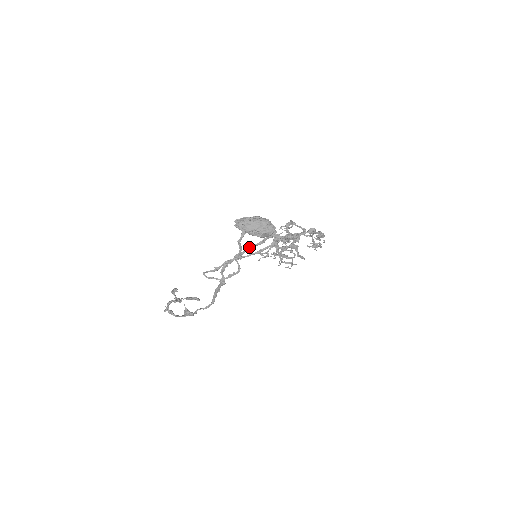
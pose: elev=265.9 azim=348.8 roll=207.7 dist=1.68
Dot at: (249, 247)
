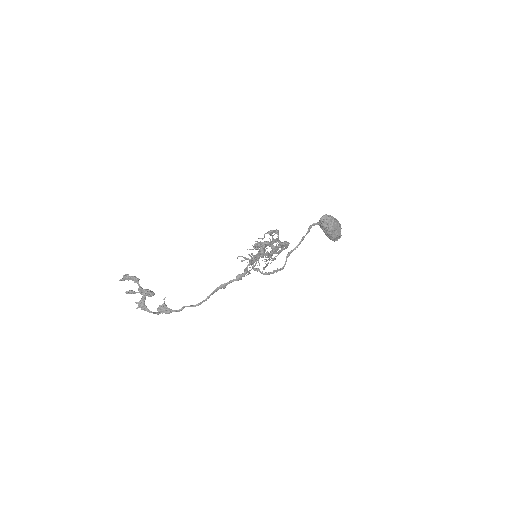
Dot at: (266, 245)
